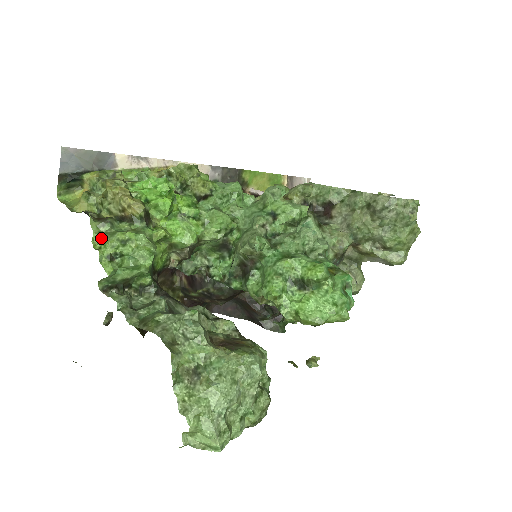
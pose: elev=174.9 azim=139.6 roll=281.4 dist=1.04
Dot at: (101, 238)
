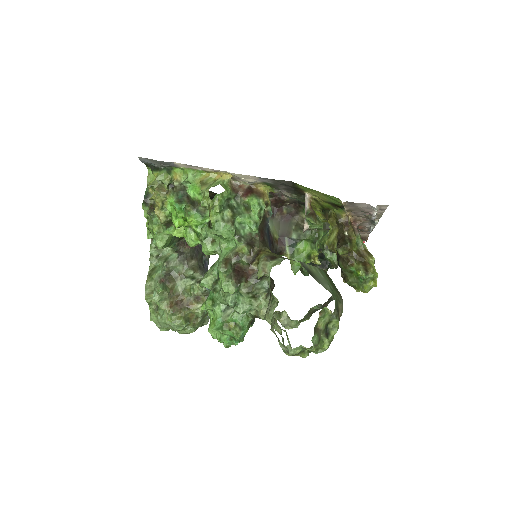
Dot at: (148, 220)
